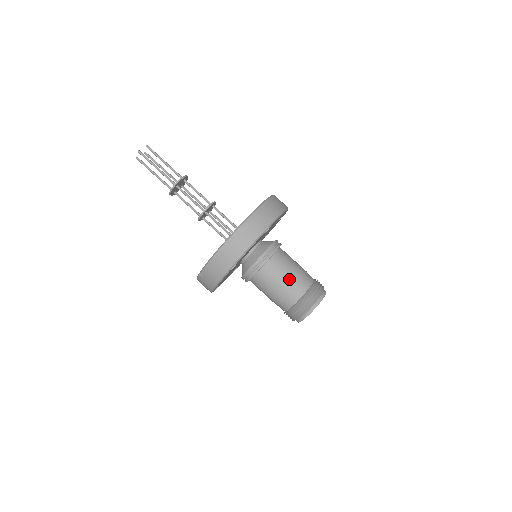
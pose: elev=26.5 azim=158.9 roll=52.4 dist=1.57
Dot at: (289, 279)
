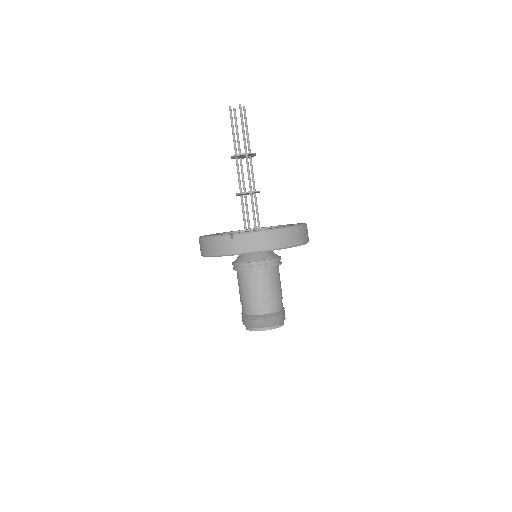
Dot at: (277, 292)
